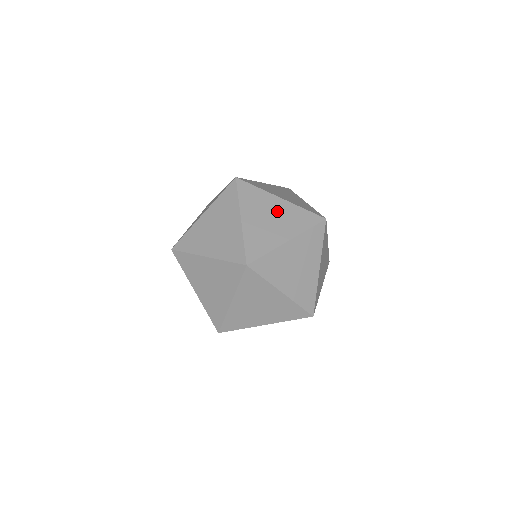
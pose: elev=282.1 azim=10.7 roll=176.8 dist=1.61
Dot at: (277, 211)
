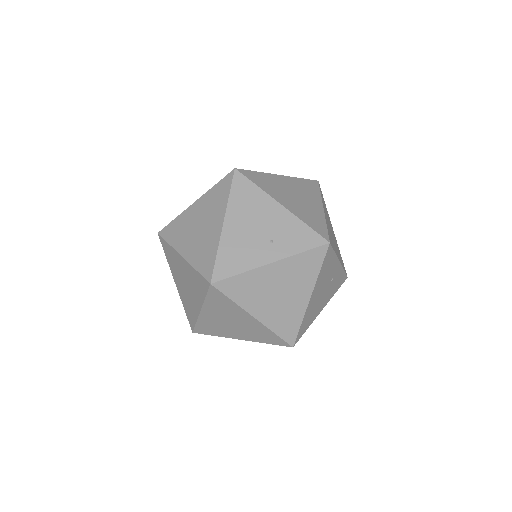
Dot at: (331, 279)
